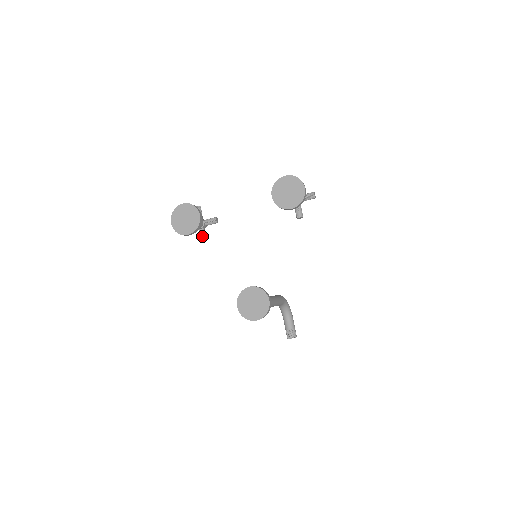
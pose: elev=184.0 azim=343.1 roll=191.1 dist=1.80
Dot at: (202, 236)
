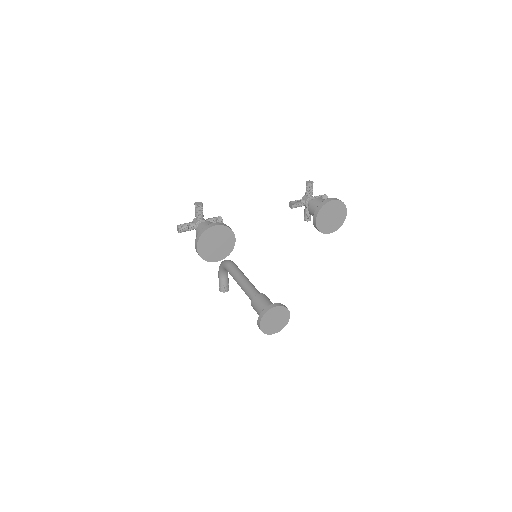
Dot at: occluded
